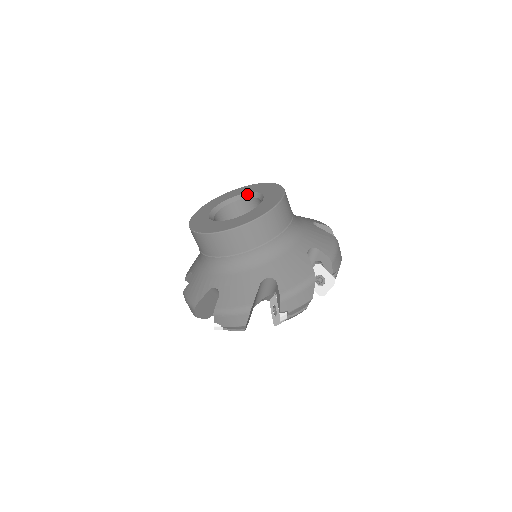
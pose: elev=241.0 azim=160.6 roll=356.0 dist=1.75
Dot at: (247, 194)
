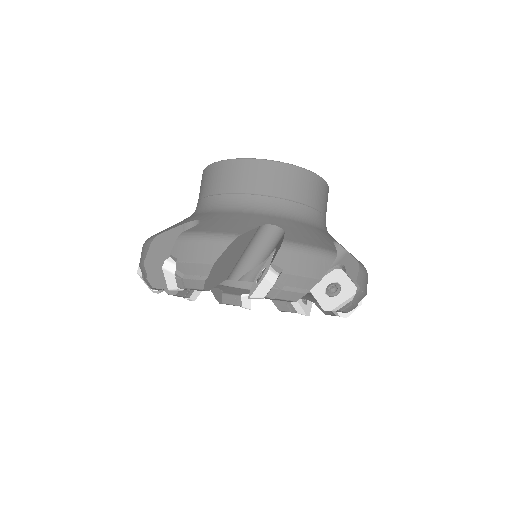
Dot at: occluded
